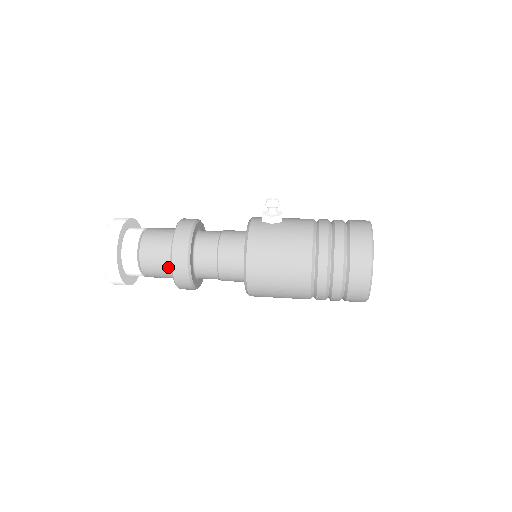
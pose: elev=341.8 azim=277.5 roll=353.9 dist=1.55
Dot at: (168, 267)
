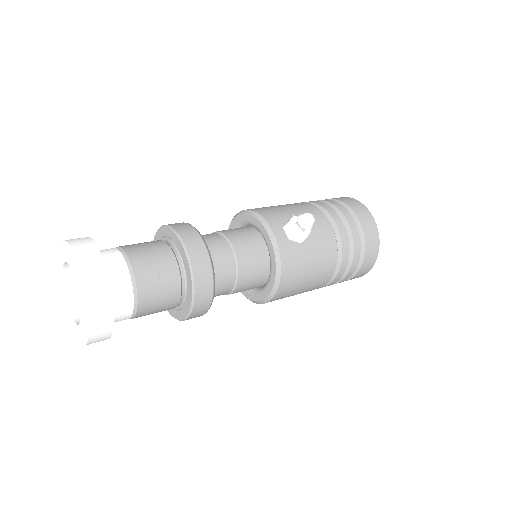
Dot at: occluded
